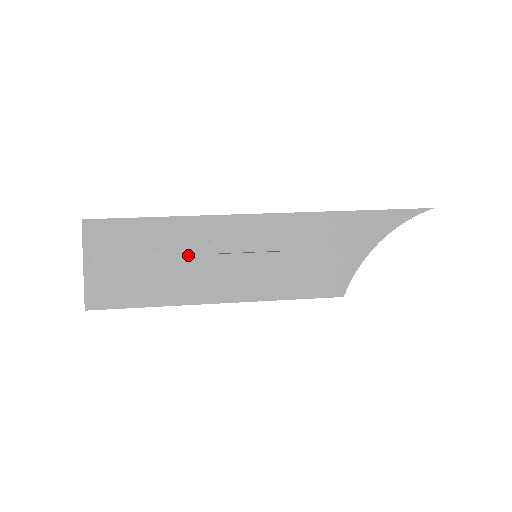
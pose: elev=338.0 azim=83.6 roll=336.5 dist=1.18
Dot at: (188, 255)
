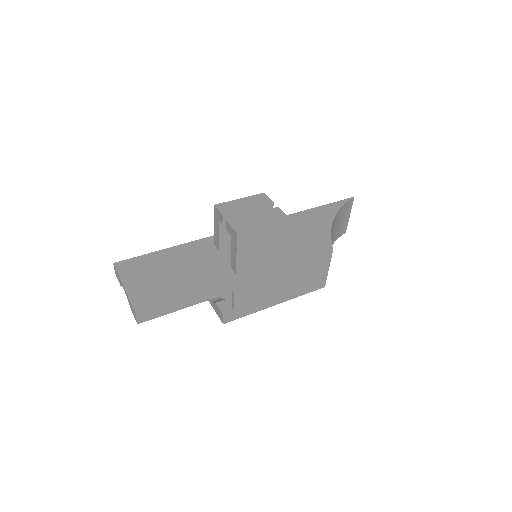
Dot at: (205, 259)
